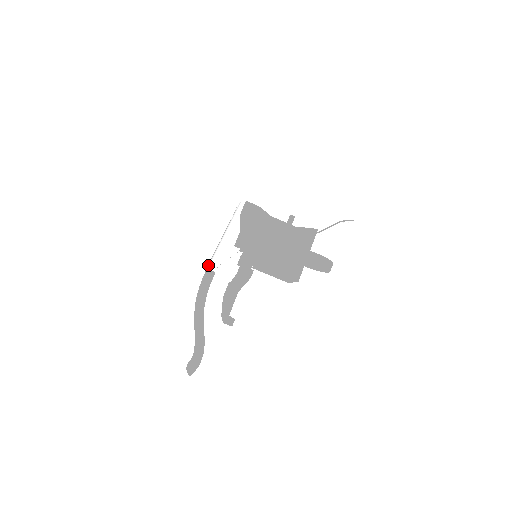
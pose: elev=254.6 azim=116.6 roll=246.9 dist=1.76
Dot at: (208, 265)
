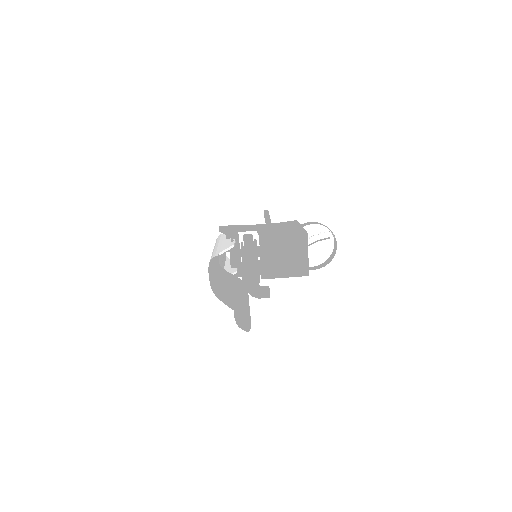
Dot at: occluded
